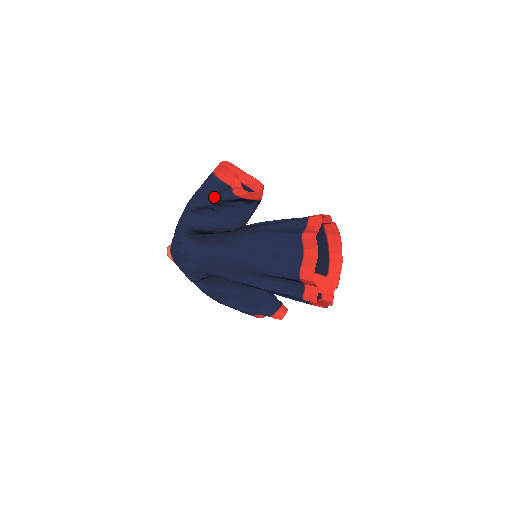
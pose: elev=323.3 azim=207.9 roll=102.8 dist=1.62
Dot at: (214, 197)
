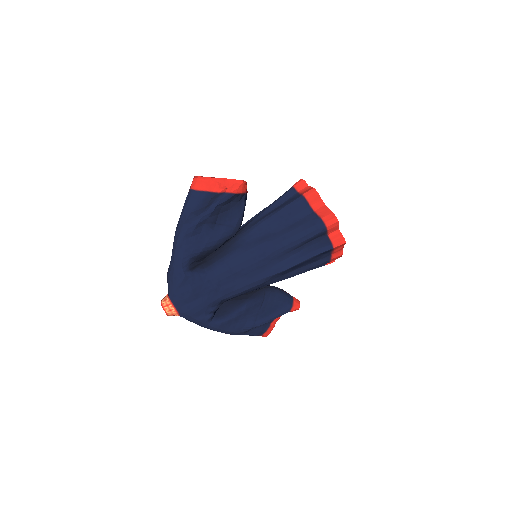
Dot at: (208, 207)
